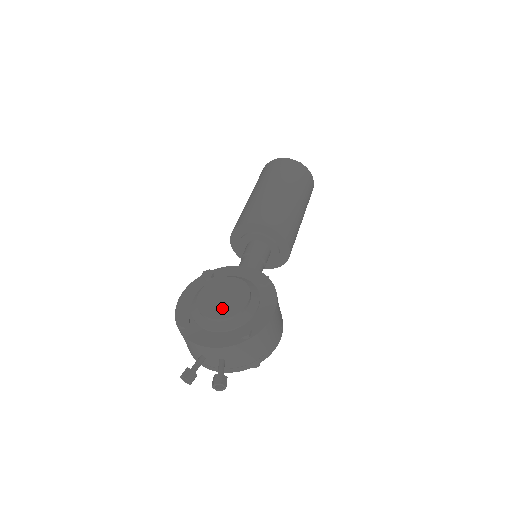
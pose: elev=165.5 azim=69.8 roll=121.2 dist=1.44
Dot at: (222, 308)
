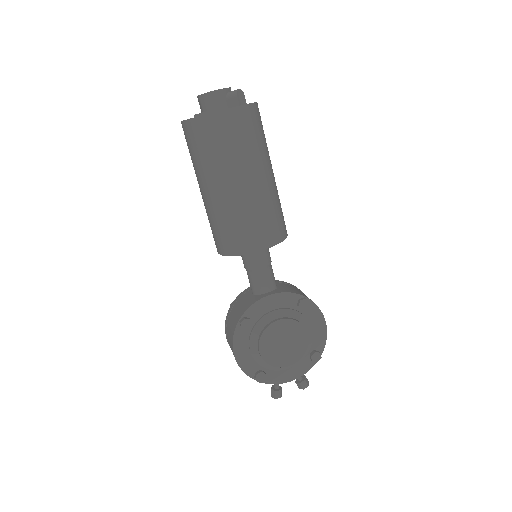
Dot at: (290, 354)
